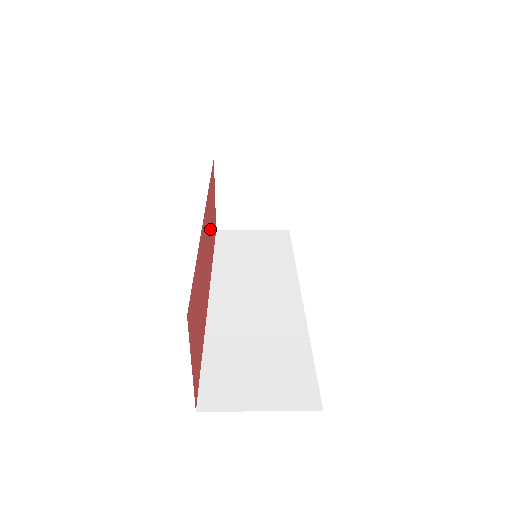
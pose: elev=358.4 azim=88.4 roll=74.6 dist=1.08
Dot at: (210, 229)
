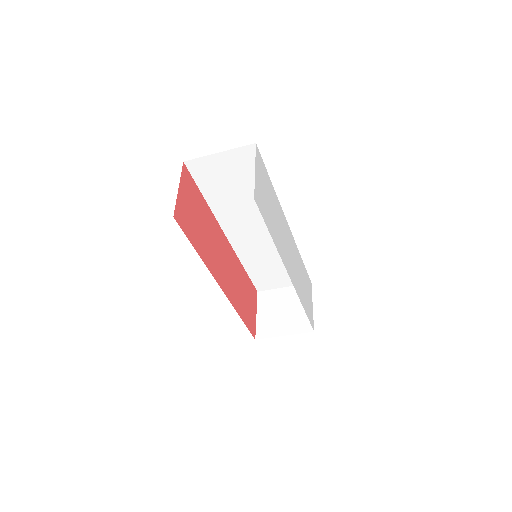
Dot at: (237, 284)
